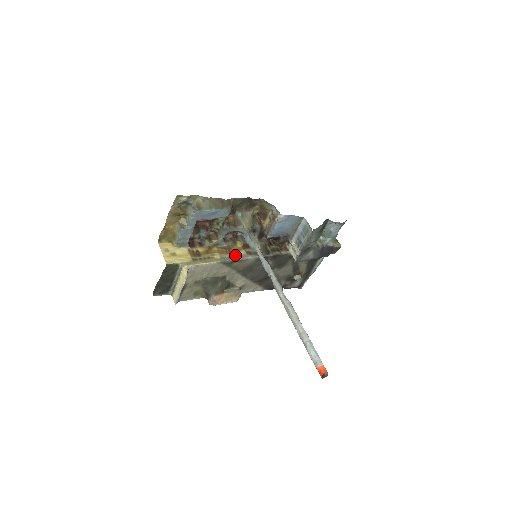
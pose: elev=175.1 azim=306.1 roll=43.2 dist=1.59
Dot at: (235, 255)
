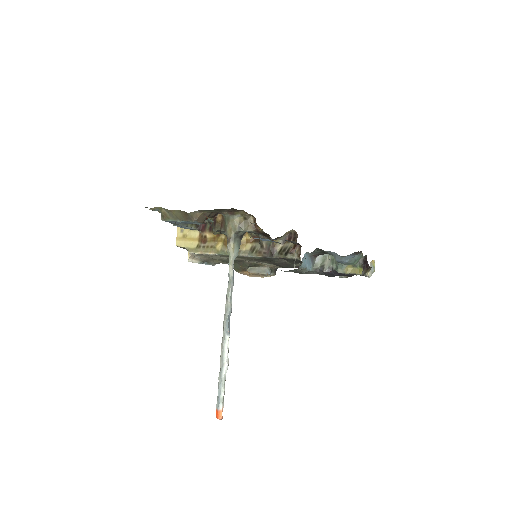
Dot at: occluded
